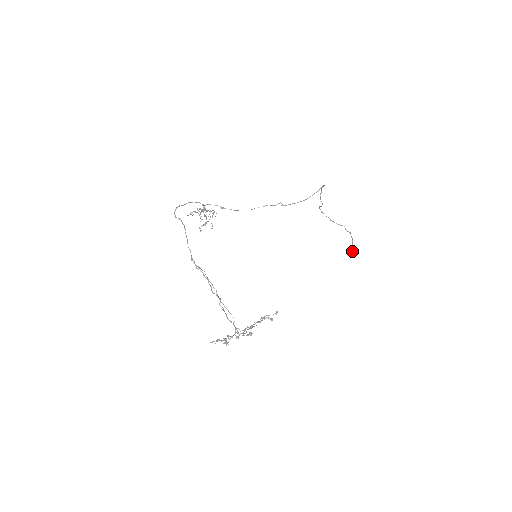
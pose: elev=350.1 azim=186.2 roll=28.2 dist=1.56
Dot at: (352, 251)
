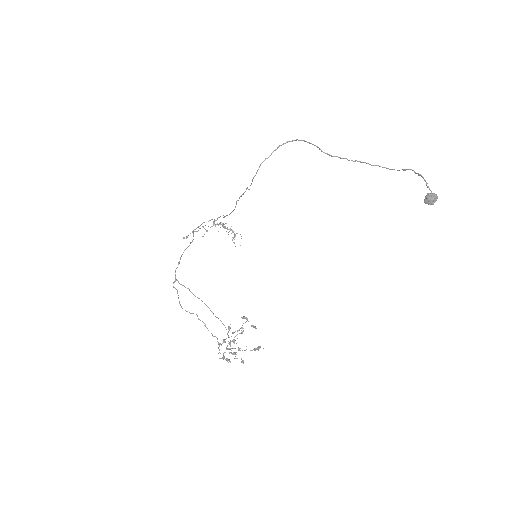
Dot at: (424, 201)
